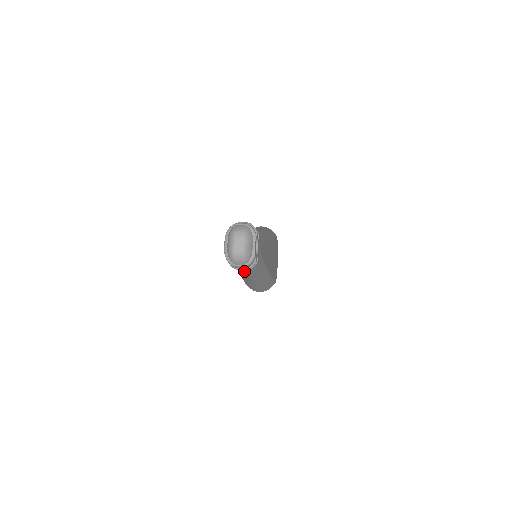
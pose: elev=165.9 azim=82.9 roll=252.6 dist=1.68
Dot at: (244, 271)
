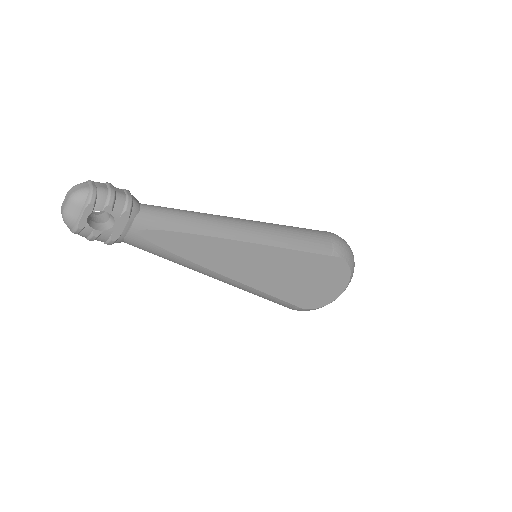
Dot at: occluded
